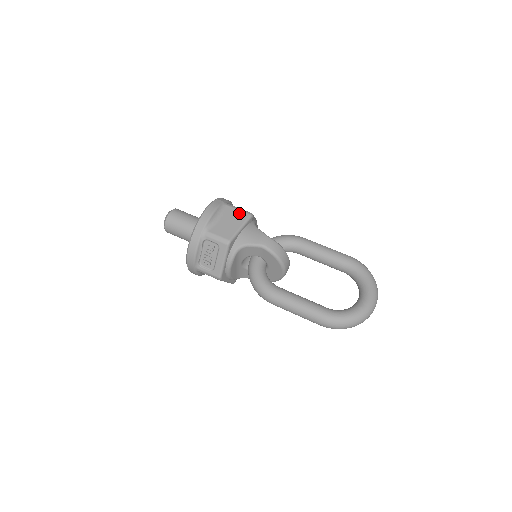
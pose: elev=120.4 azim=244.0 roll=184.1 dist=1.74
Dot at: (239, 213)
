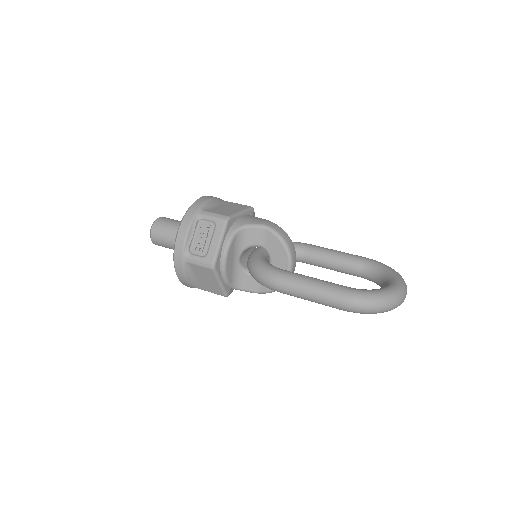
Dot at: (239, 205)
